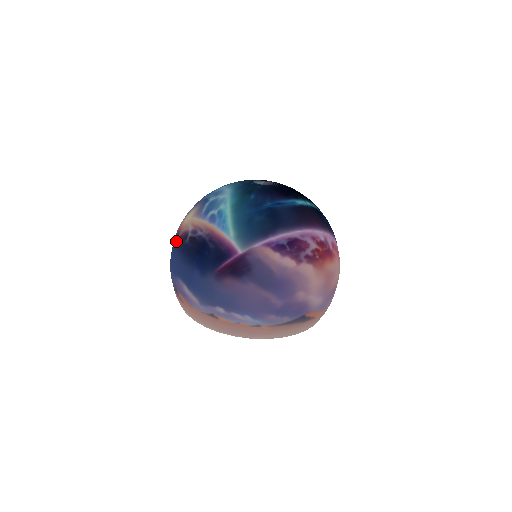
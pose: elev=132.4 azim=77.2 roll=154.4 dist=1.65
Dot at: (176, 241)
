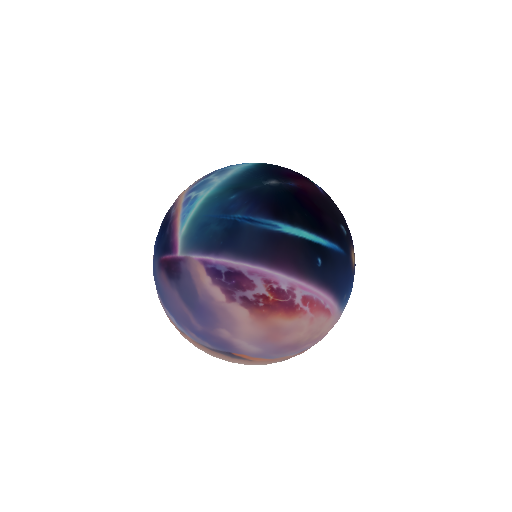
Dot at: occluded
